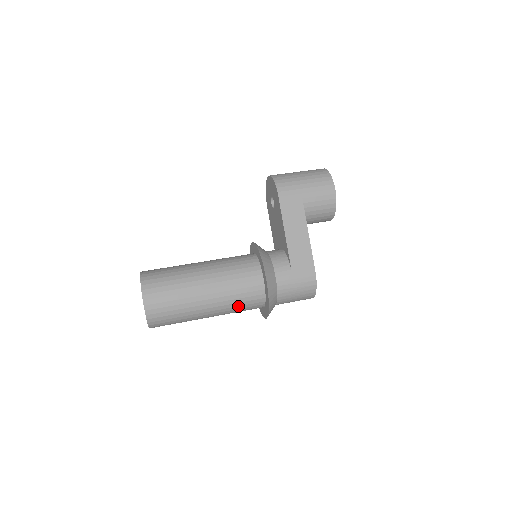
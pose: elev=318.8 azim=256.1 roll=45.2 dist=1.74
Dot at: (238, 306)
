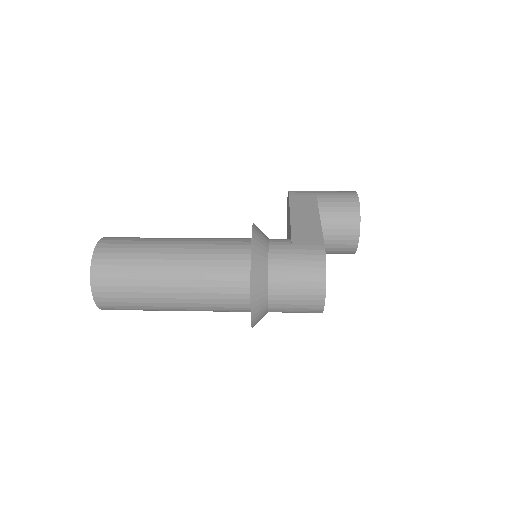
Dot at: (212, 274)
